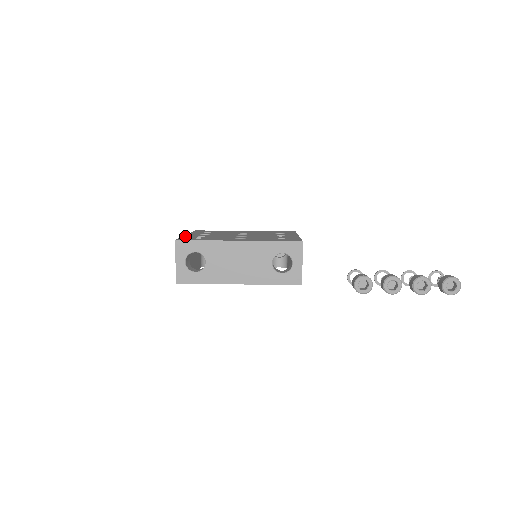
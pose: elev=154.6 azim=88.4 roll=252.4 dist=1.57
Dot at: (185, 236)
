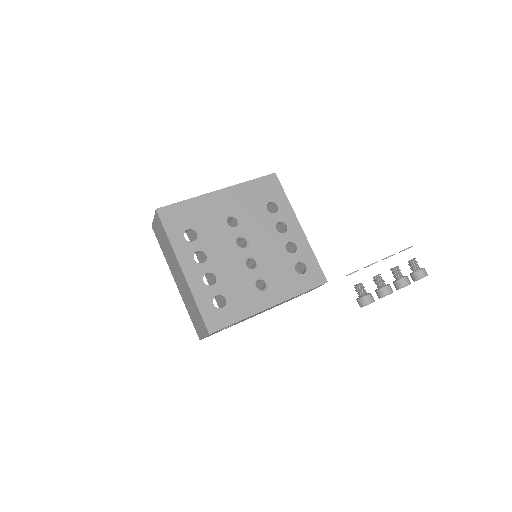
Dot at: (195, 293)
